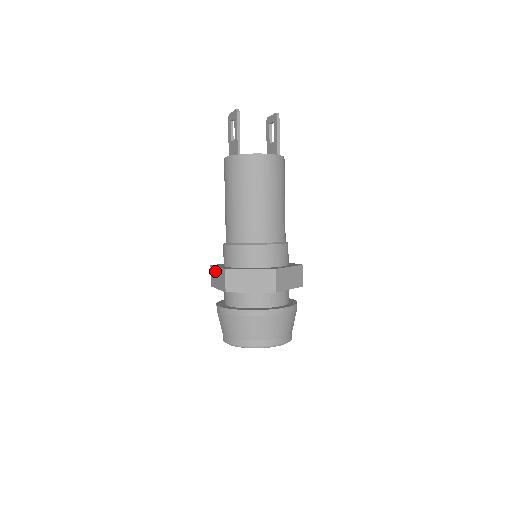
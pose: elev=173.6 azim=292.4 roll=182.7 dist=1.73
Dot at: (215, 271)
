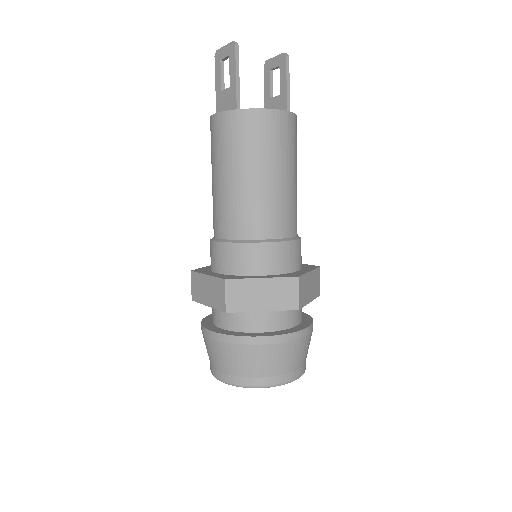
Dot at: (201, 280)
